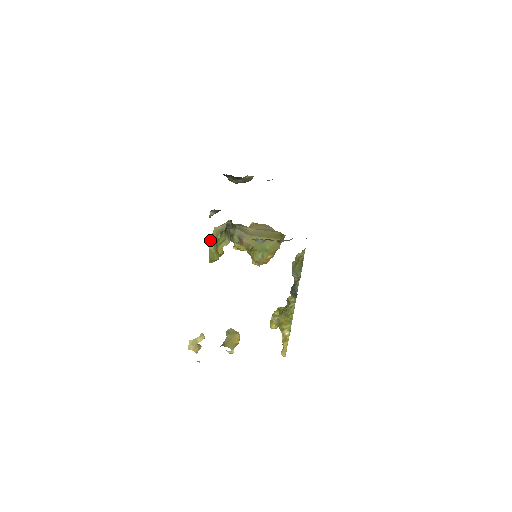
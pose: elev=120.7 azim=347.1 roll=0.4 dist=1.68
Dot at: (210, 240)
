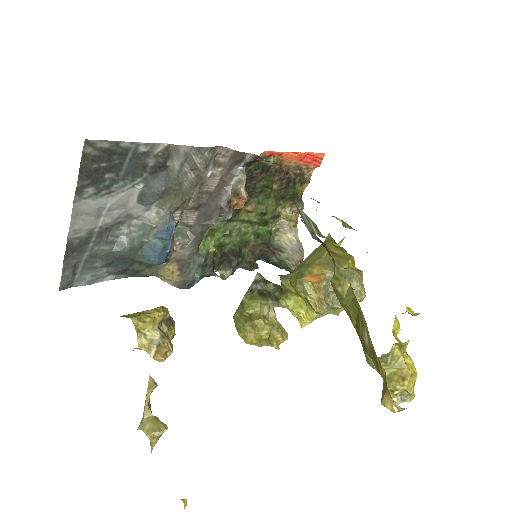
Dot at: occluded
